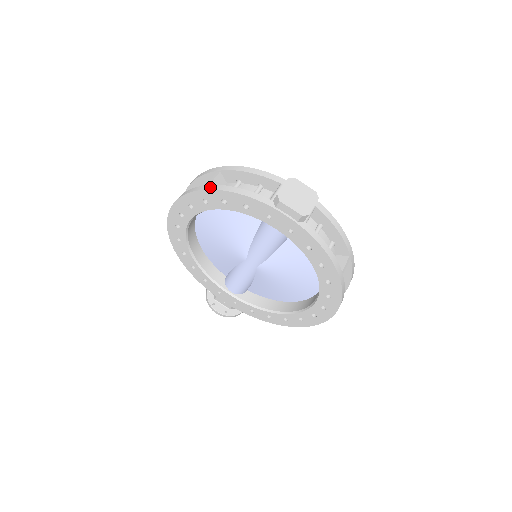
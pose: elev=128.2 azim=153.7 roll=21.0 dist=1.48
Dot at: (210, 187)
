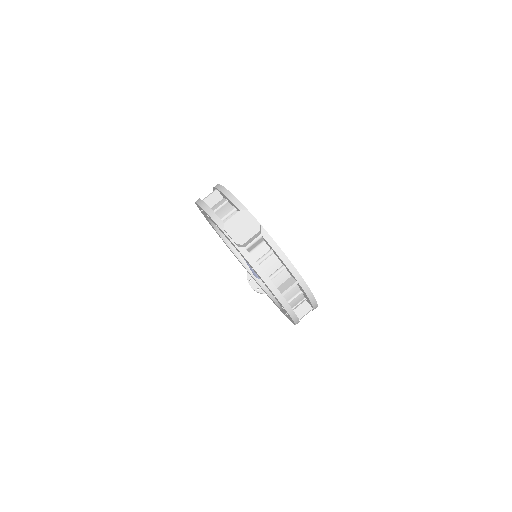
Dot at: (200, 203)
